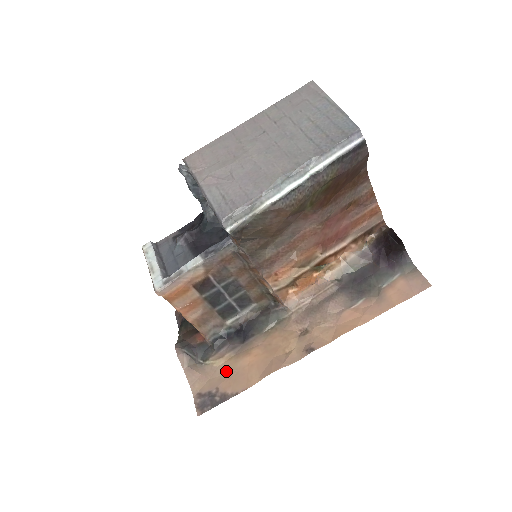
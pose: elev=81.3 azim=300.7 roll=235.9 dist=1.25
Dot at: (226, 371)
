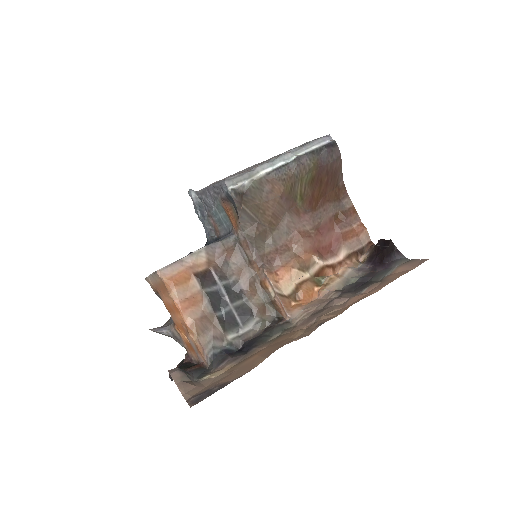
Dot at: (227, 374)
